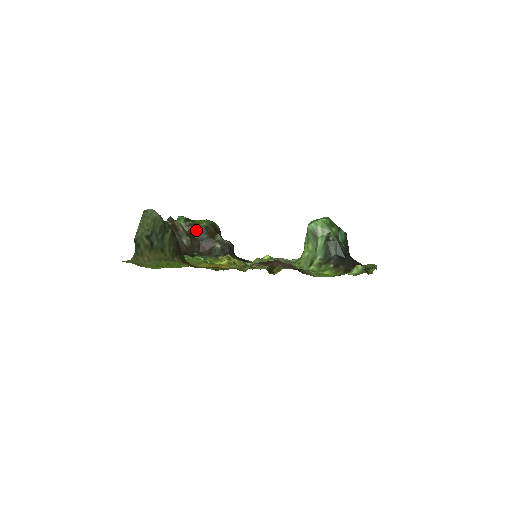
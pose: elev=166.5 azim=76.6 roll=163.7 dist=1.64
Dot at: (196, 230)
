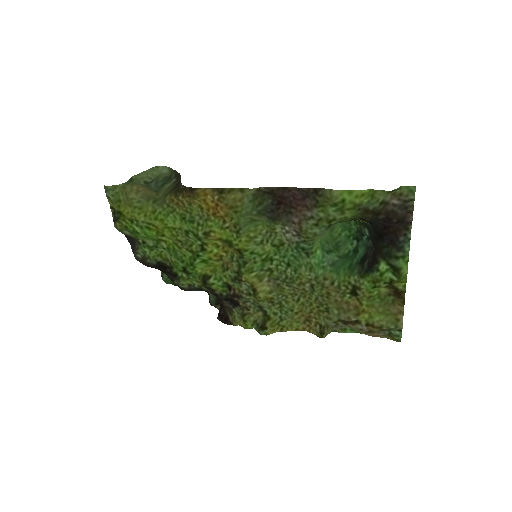
Dot at: occluded
